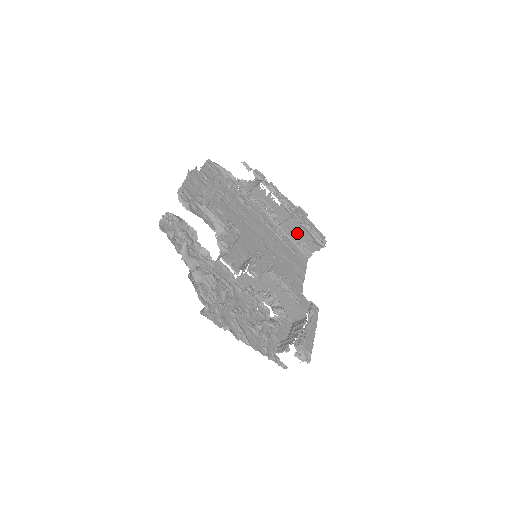
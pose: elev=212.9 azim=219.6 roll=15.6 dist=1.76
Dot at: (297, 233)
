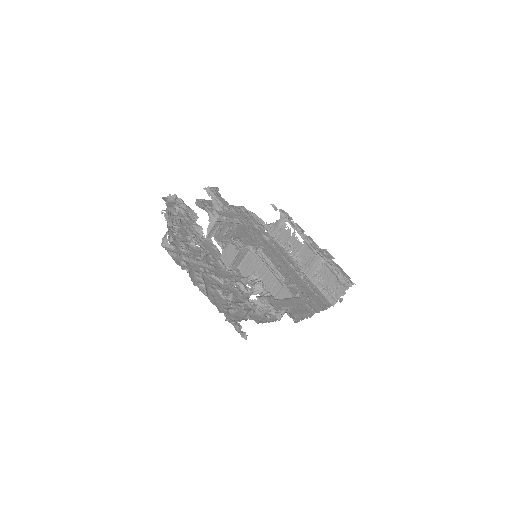
Dot at: (321, 275)
